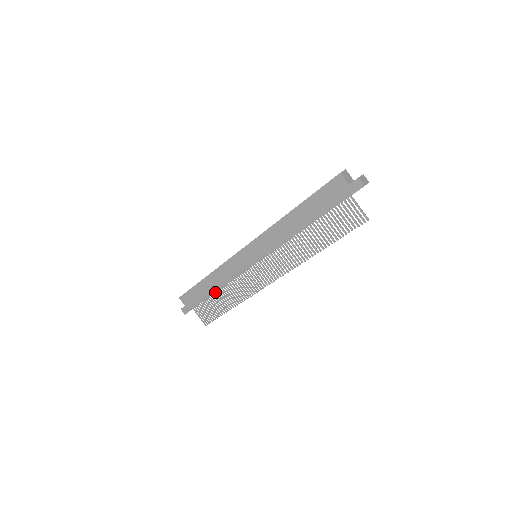
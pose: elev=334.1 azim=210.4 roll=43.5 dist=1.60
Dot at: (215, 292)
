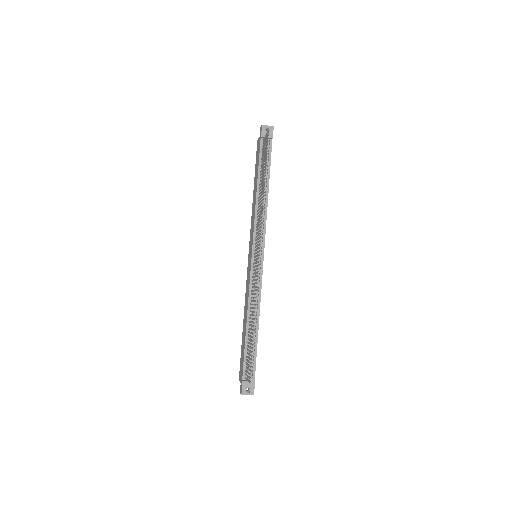
Dot at: occluded
